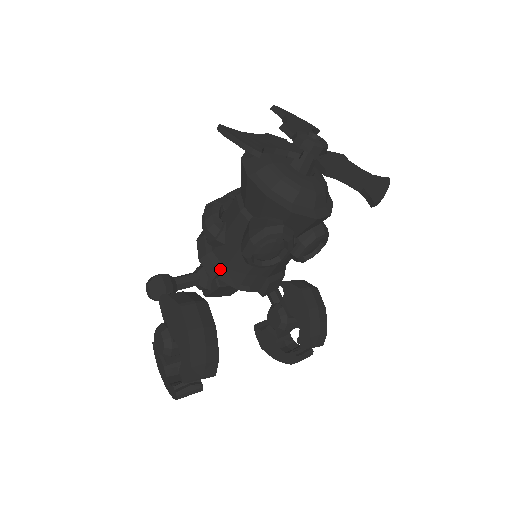
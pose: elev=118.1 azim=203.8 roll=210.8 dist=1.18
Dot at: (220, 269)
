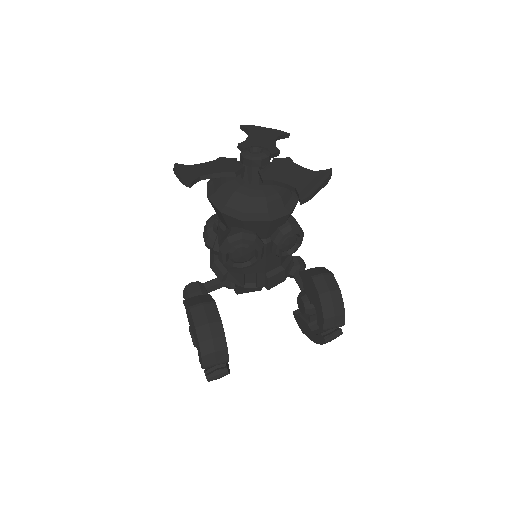
Dot at: (224, 273)
